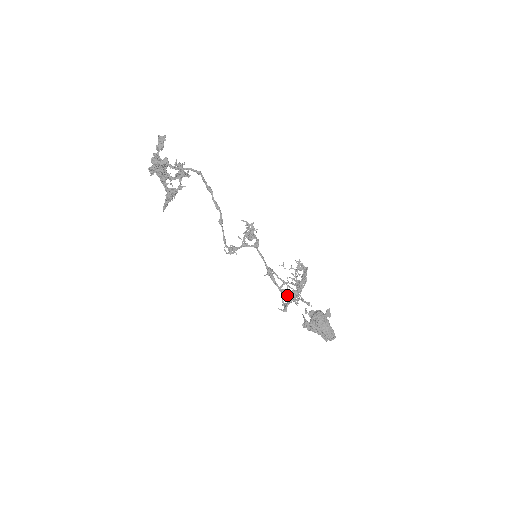
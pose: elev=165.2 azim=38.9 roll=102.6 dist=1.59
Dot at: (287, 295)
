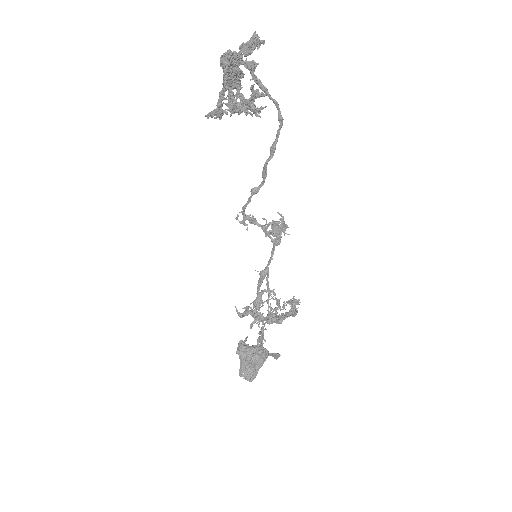
Dot at: (256, 307)
